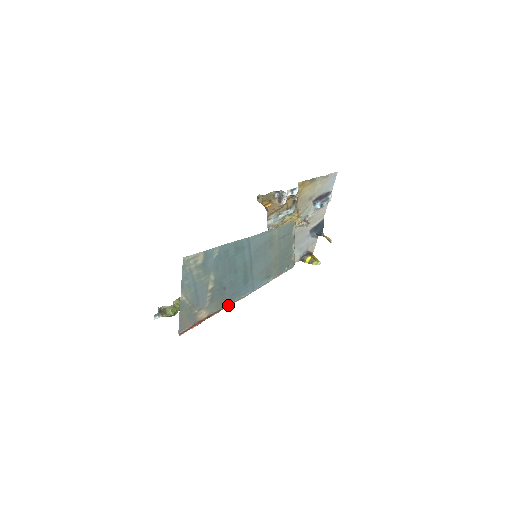
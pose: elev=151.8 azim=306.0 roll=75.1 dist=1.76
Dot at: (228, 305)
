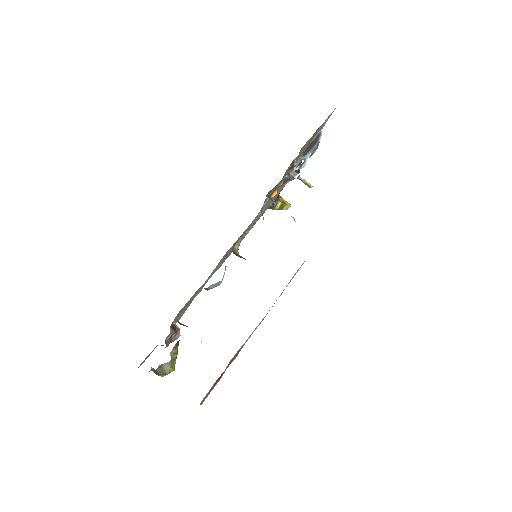
Dot at: (246, 341)
